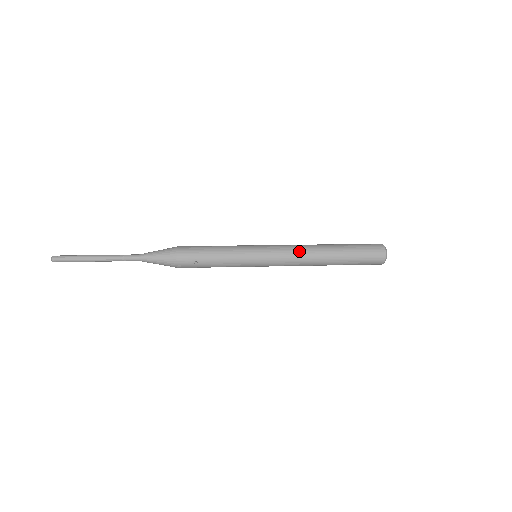
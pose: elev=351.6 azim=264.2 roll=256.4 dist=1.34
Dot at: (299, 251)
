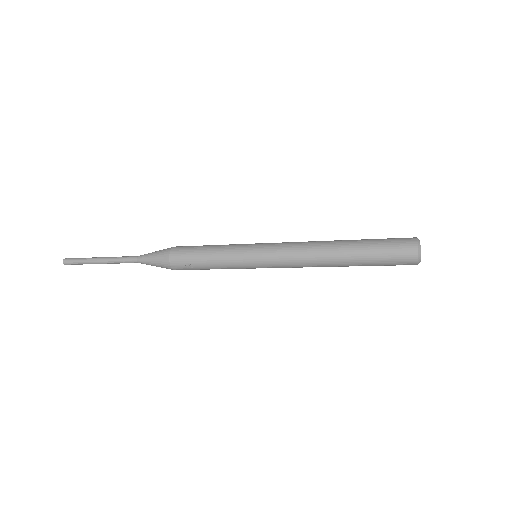
Dot at: (302, 254)
